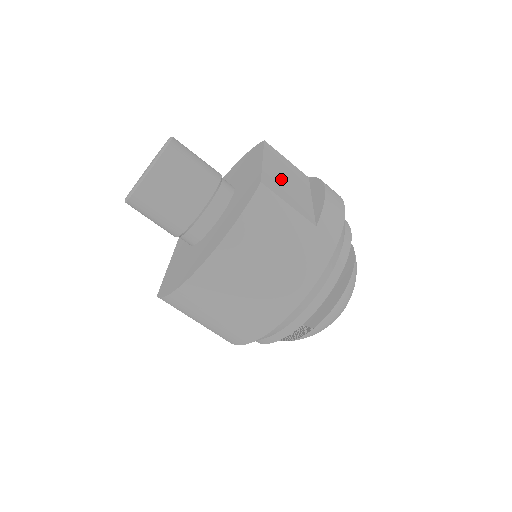
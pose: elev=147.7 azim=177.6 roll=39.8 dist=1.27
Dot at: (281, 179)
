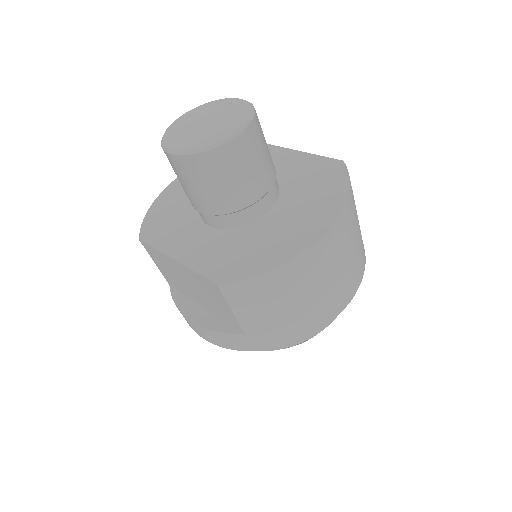
Dot at: occluded
